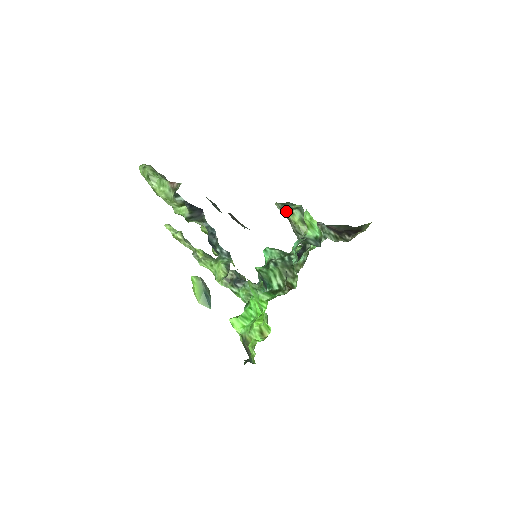
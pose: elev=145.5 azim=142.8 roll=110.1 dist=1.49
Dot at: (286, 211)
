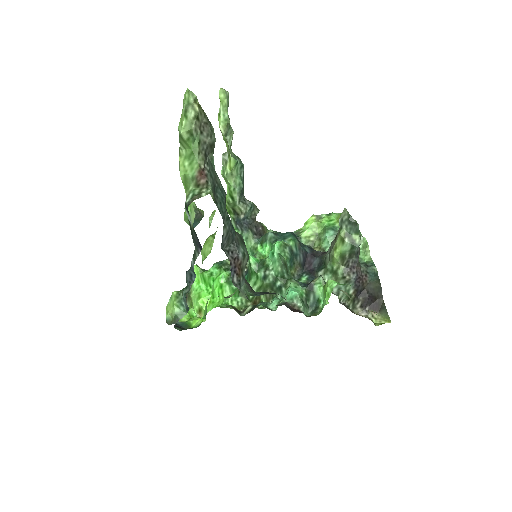
Dot at: (342, 231)
